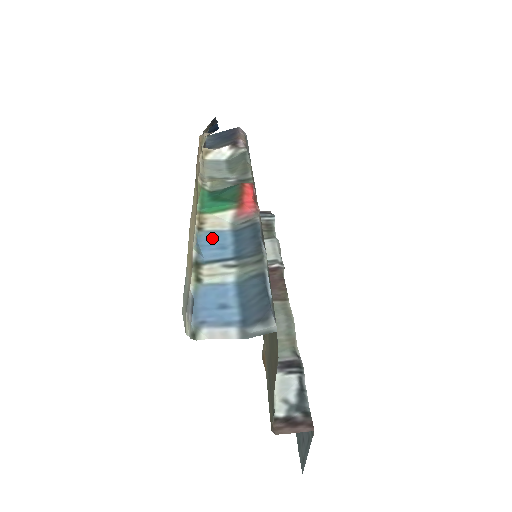
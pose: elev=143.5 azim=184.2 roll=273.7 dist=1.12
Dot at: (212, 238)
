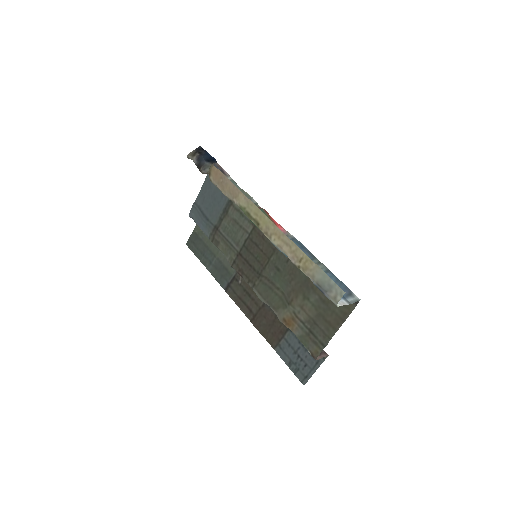
Dot at: occluded
